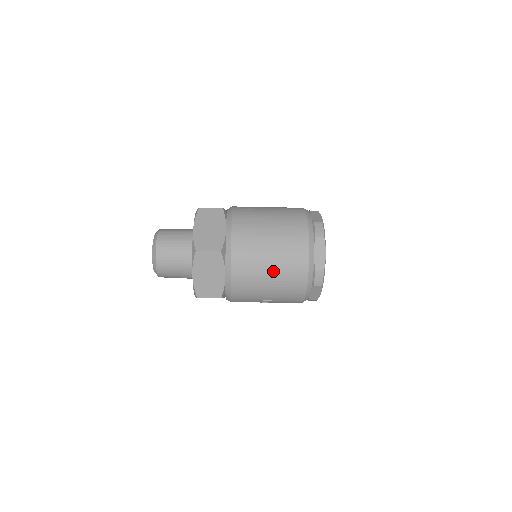
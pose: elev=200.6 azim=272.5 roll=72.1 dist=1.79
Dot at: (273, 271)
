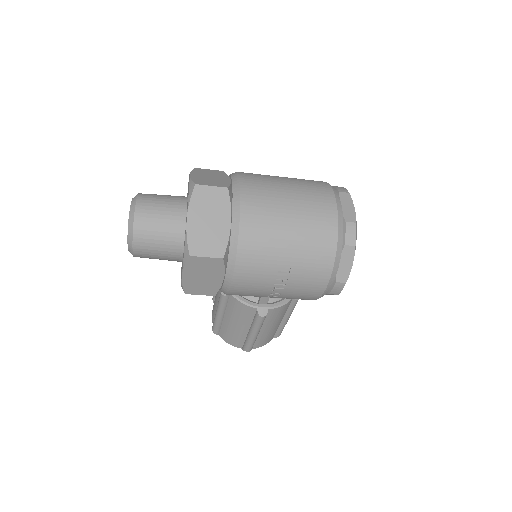
Dot at: (294, 217)
